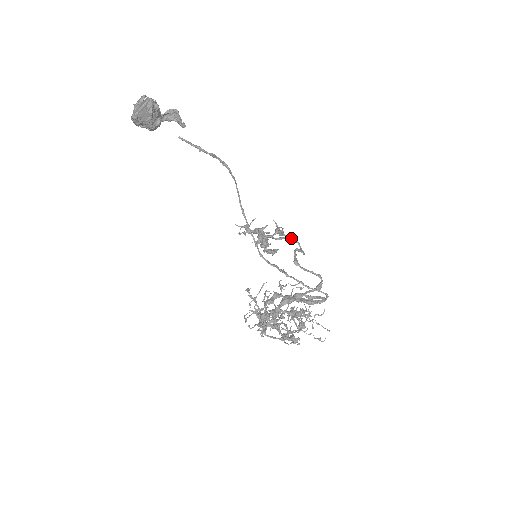
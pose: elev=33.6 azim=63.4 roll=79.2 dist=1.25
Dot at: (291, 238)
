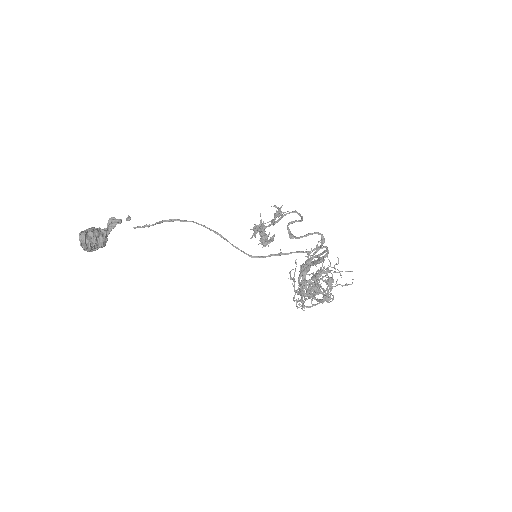
Dot at: (286, 214)
